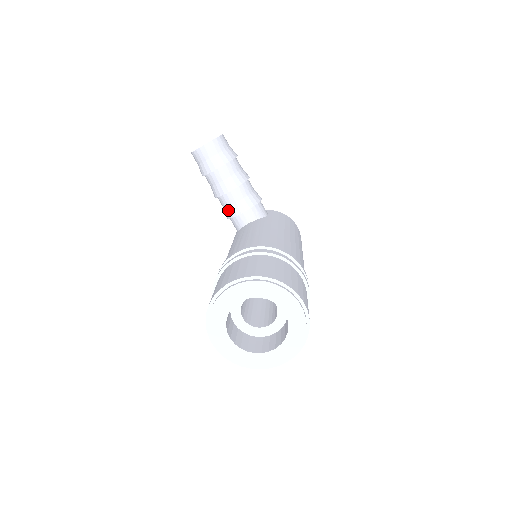
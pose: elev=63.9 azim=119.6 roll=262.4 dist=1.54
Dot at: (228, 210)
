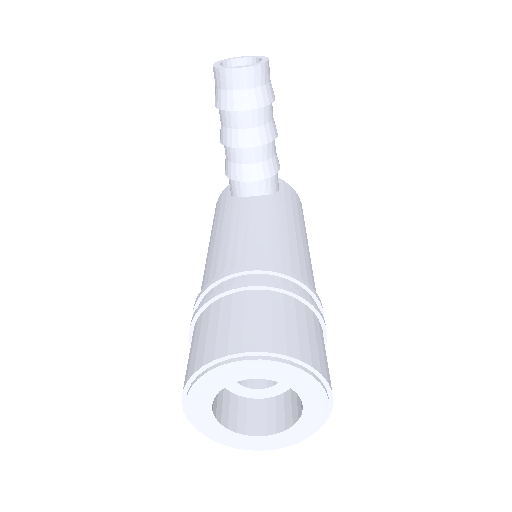
Dot at: (233, 168)
